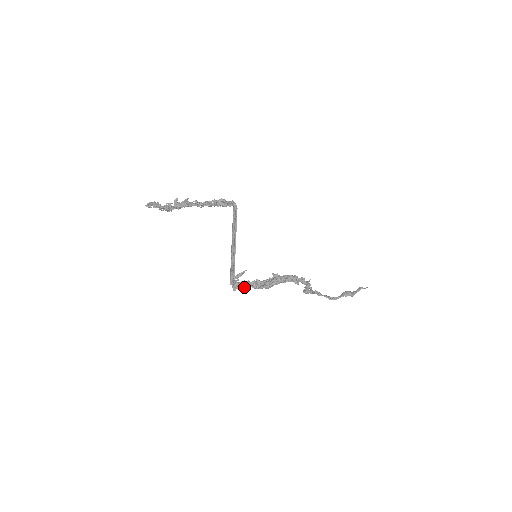
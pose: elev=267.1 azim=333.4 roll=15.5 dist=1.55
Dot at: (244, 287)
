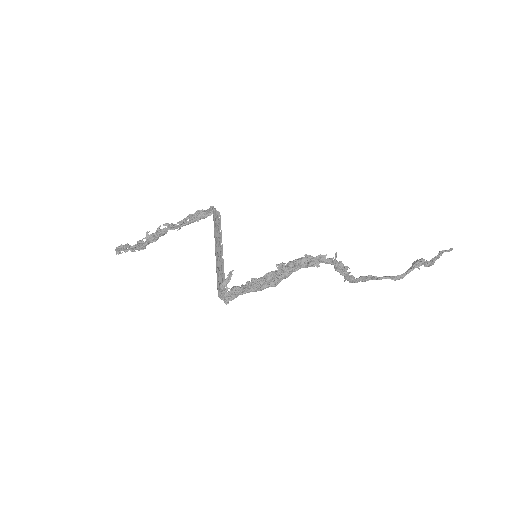
Dot at: (238, 295)
